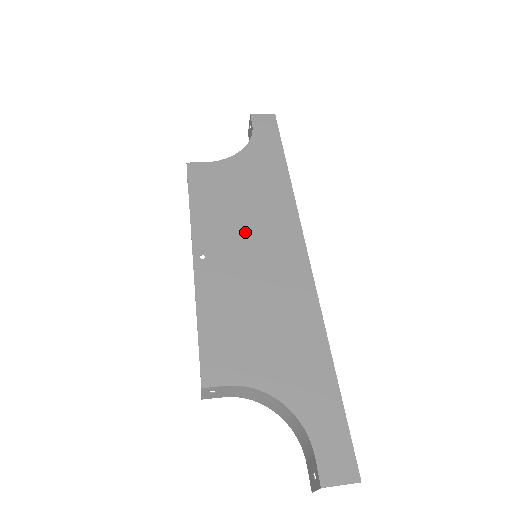
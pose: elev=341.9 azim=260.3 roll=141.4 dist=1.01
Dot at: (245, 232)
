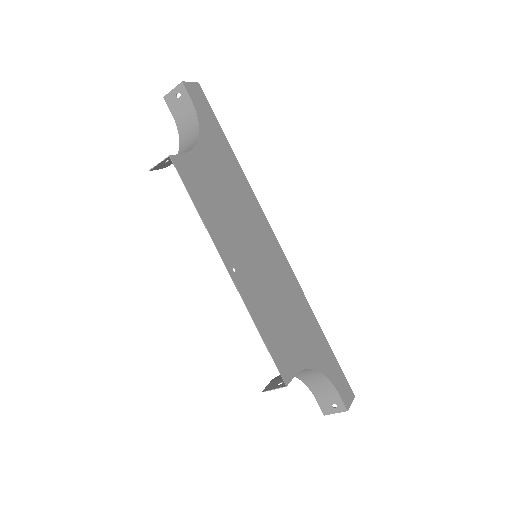
Dot at: (244, 234)
